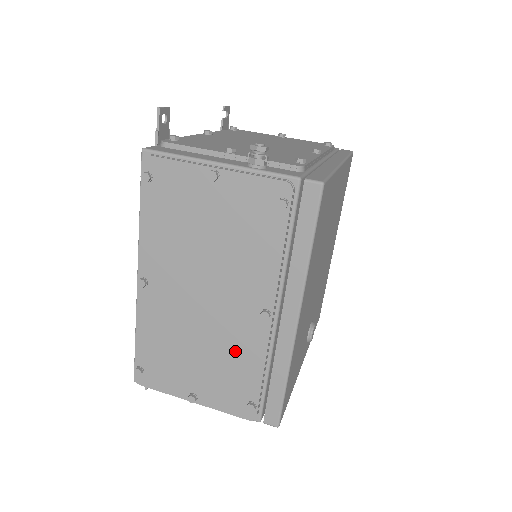
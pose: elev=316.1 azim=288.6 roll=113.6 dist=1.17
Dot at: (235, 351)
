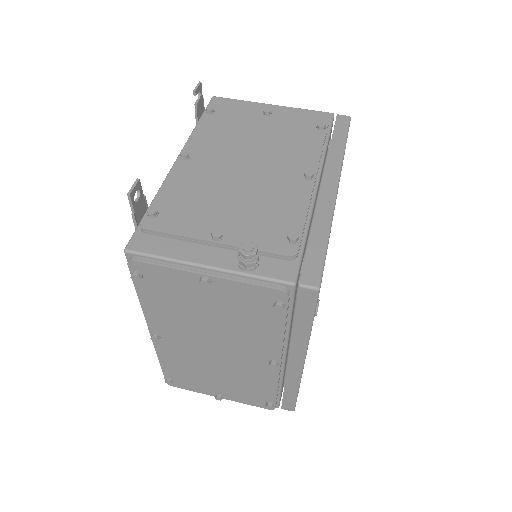
Dot at: (250, 378)
